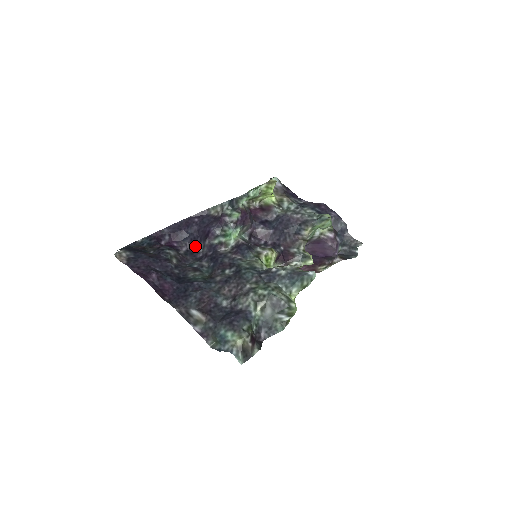
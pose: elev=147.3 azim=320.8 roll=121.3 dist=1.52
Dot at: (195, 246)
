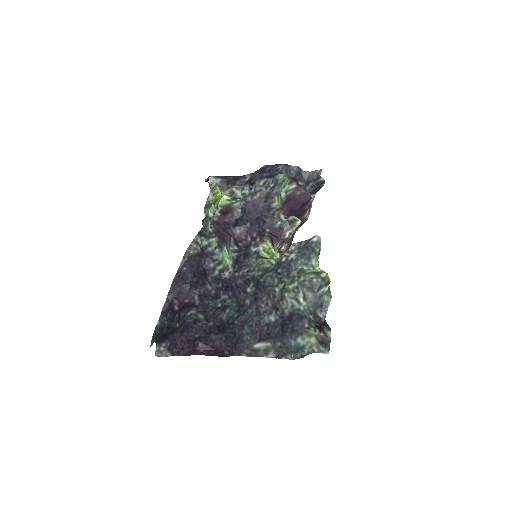
Dot at: (202, 288)
